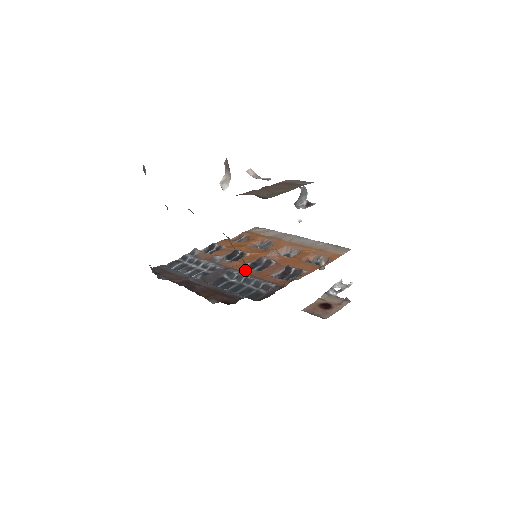
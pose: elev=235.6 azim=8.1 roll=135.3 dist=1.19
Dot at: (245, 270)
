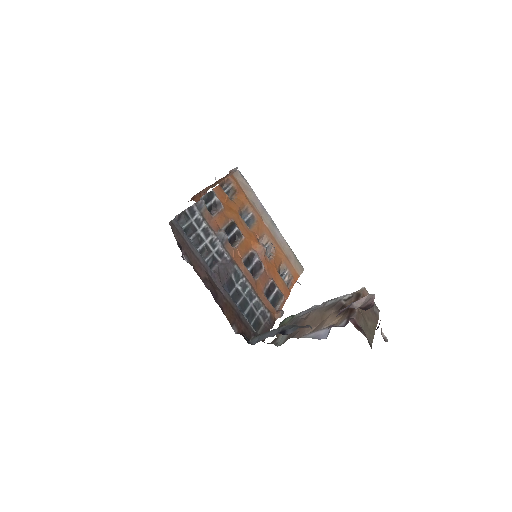
Dot at: (247, 274)
